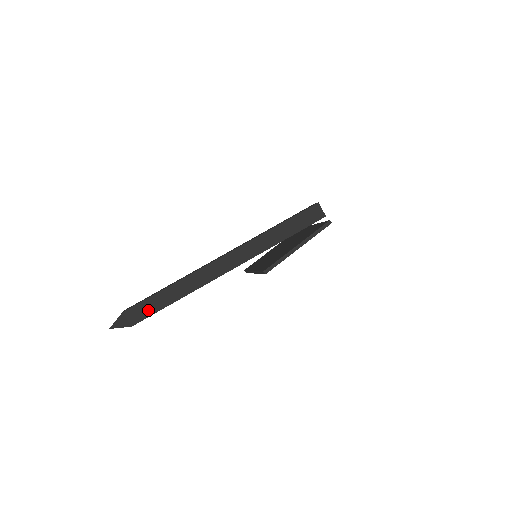
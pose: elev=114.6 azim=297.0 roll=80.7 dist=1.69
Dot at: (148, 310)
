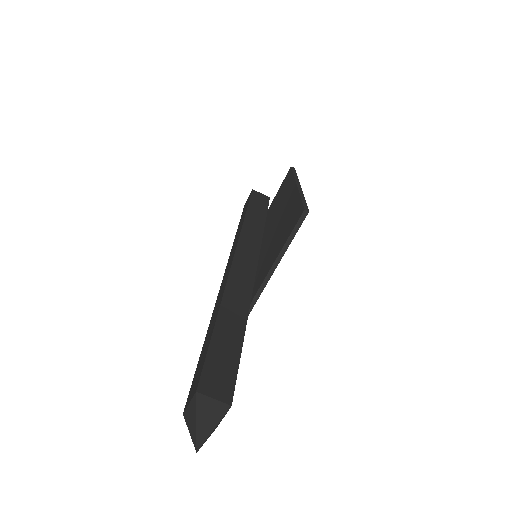
Dot at: (226, 364)
